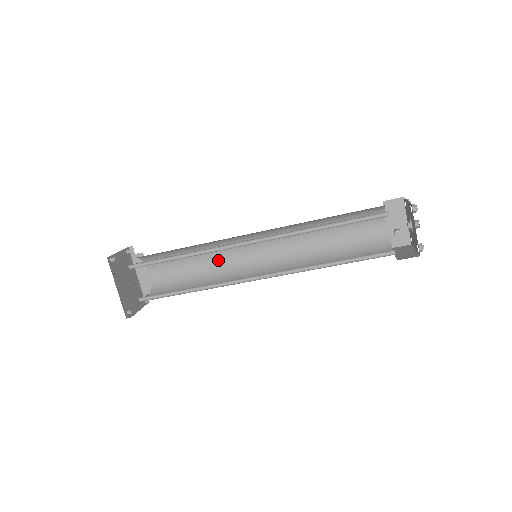
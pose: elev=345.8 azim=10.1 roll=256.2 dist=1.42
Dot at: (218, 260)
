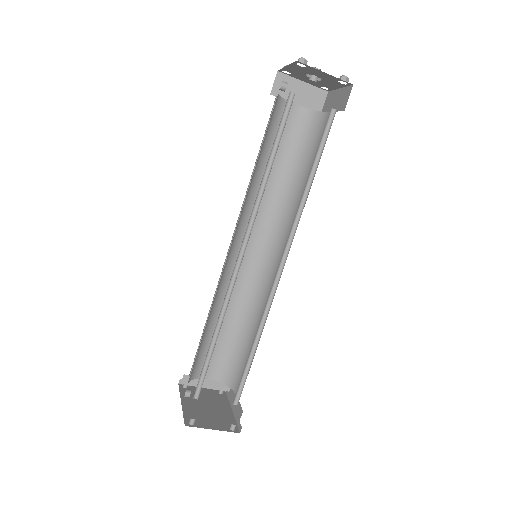
Dot at: occluded
